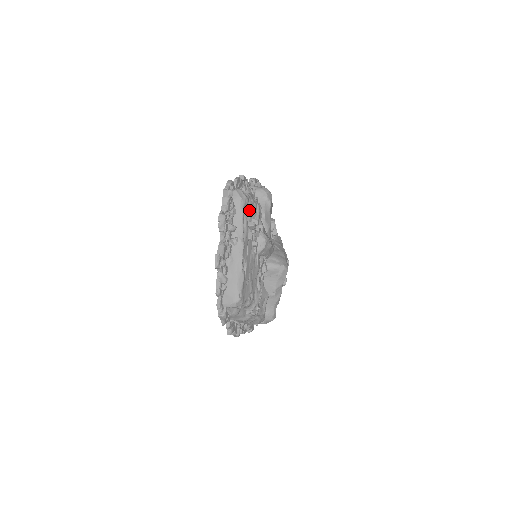
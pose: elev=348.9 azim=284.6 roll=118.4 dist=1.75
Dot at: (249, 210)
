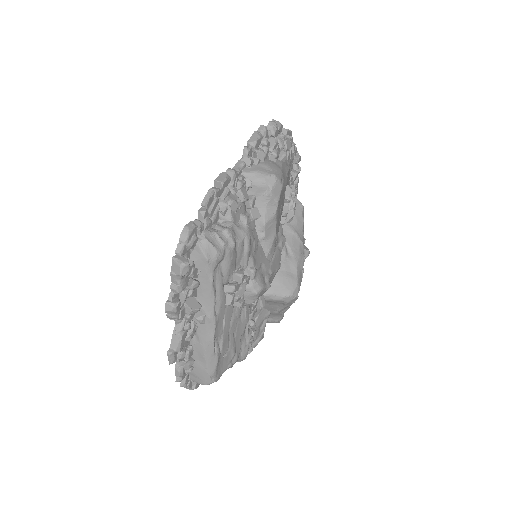
Dot at: (226, 266)
